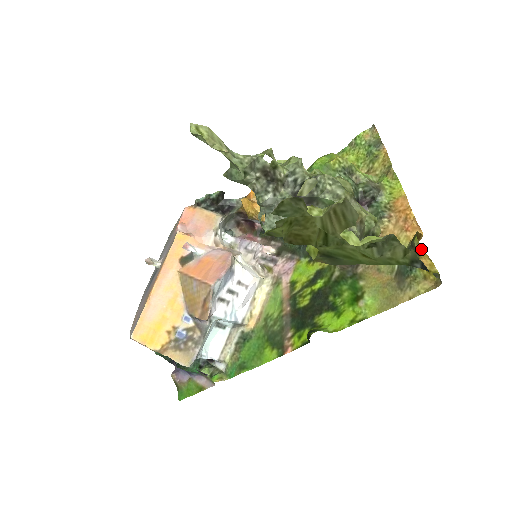
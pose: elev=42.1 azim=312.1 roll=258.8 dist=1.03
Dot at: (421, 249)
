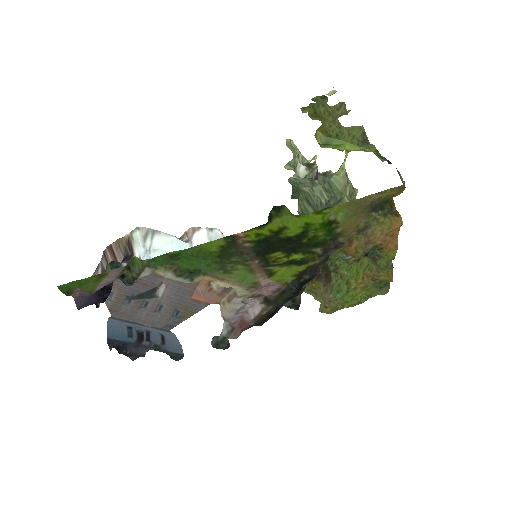
Dot at: occluded
